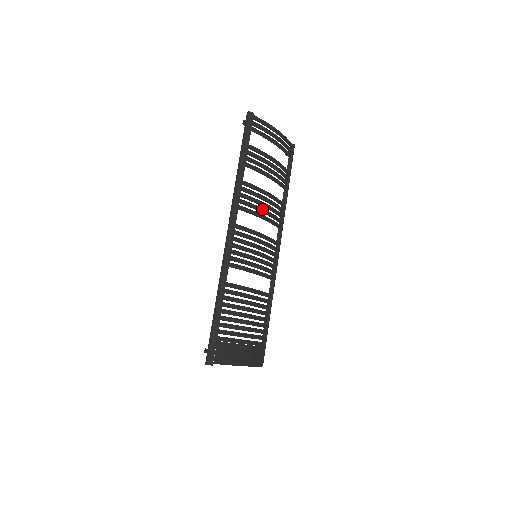
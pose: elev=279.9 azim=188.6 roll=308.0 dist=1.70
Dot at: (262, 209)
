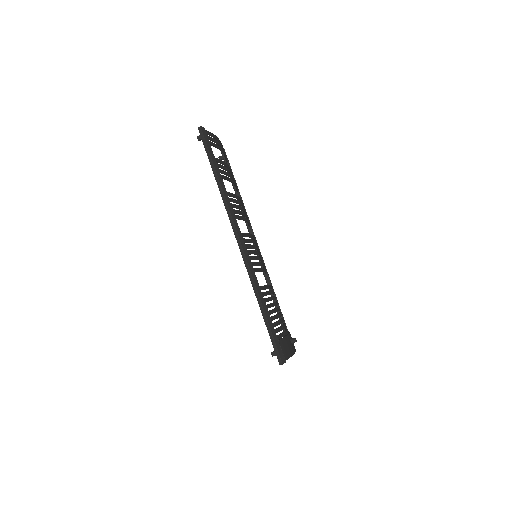
Dot at: (243, 213)
